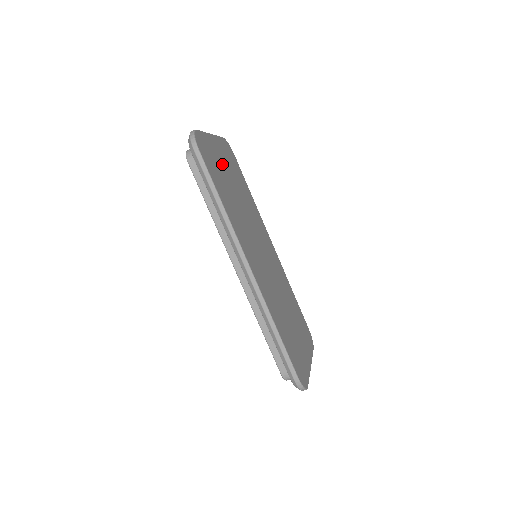
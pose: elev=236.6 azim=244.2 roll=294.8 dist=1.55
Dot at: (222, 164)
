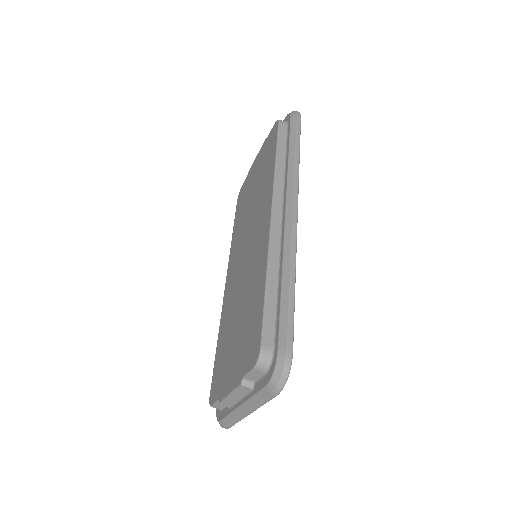
Dot at: occluded
